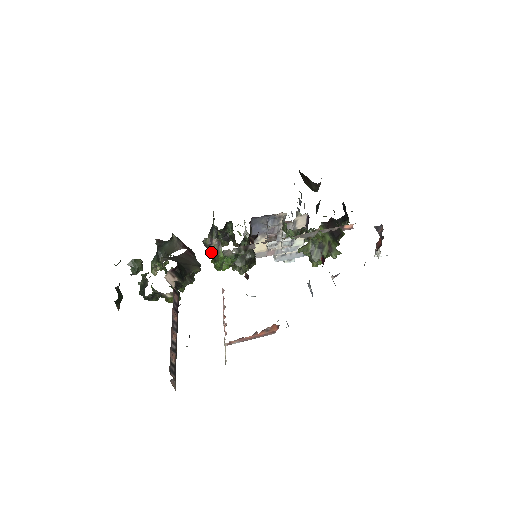
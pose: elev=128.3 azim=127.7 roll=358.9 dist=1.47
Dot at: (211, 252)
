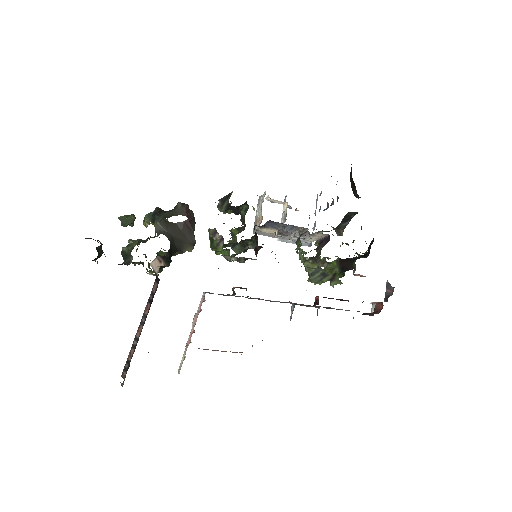
Dot at: (211, 238)
